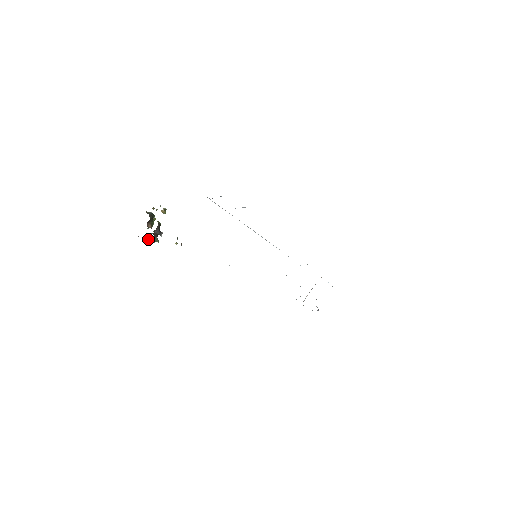
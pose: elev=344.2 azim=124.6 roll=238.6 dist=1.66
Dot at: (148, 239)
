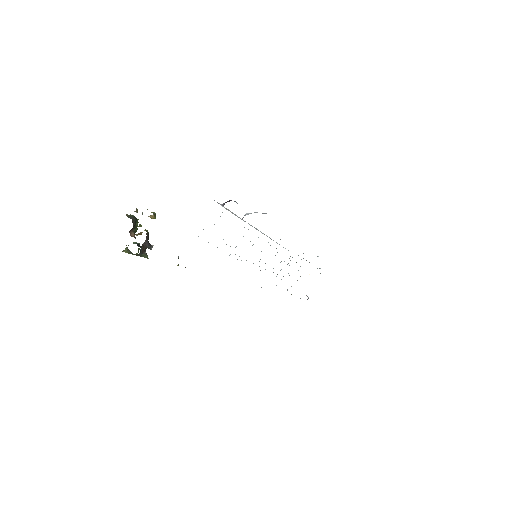
Dot at: (132, 253)
